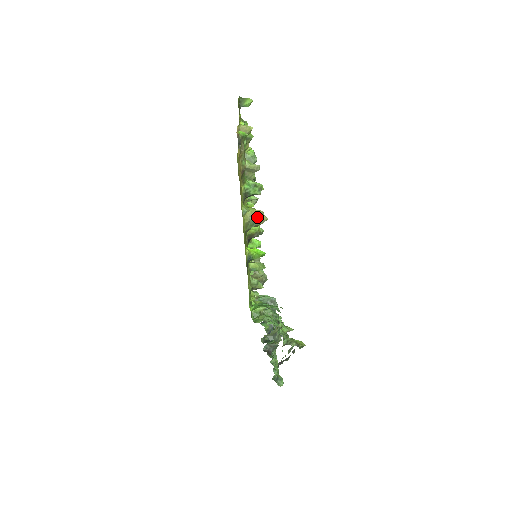
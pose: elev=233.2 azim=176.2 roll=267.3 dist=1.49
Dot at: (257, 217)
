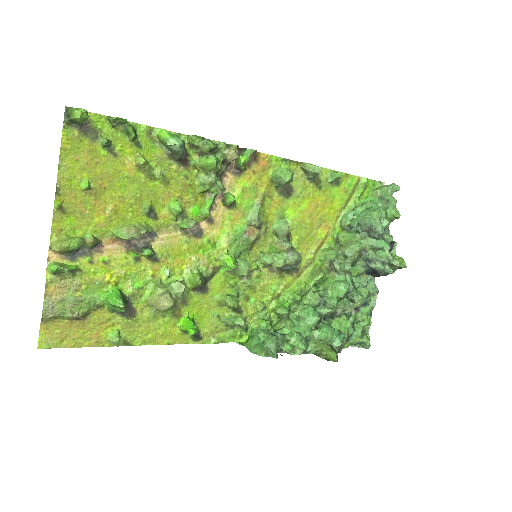
Dot at: occluded
